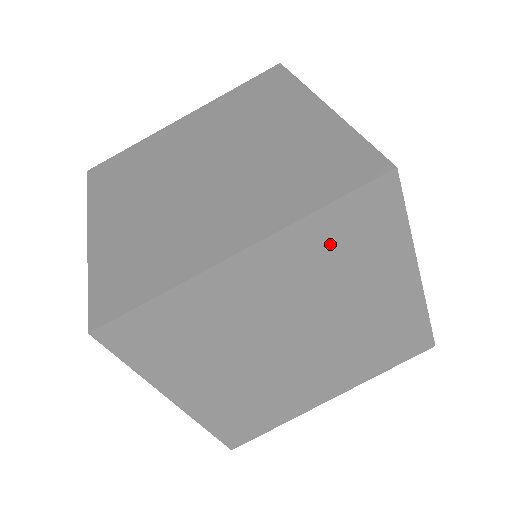
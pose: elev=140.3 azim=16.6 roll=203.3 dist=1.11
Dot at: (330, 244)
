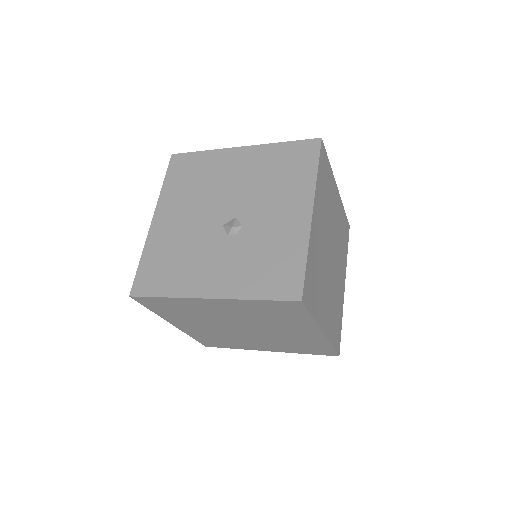
Dot at: (342, 226)
